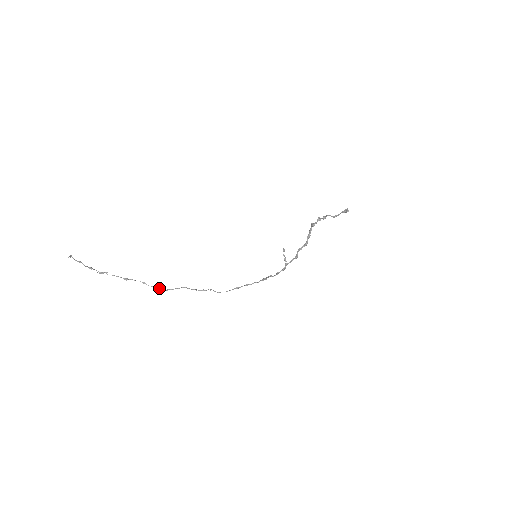
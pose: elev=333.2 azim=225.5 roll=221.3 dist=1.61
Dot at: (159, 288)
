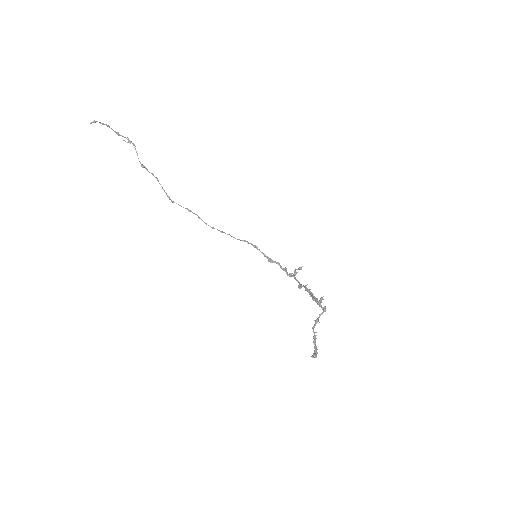
Dot at: (166, 194)
